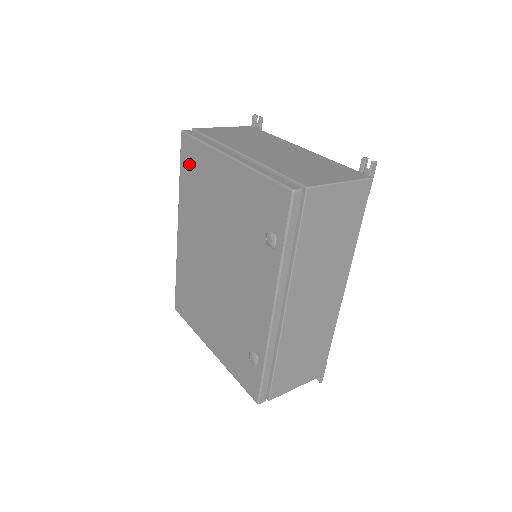
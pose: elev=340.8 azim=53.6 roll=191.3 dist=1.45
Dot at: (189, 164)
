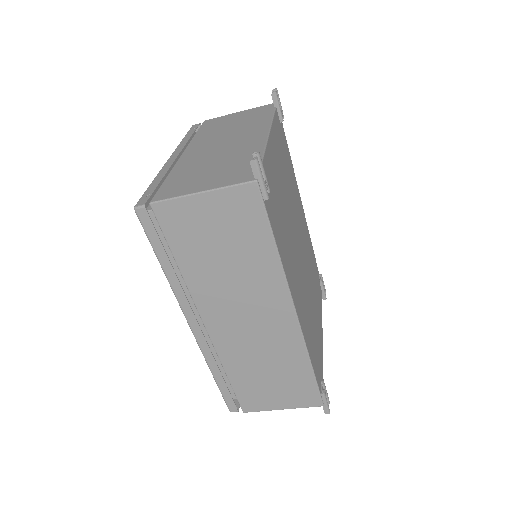
Dot at: occluded
